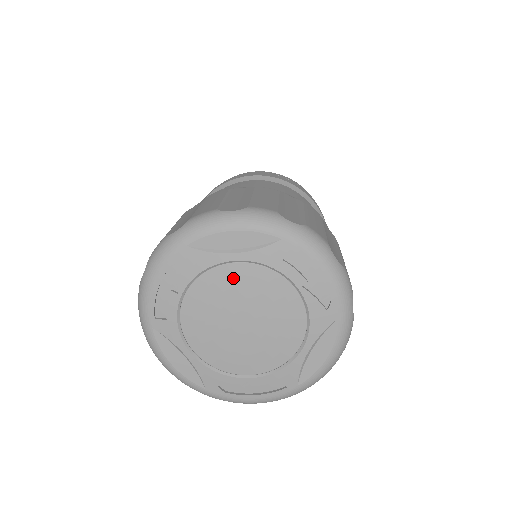
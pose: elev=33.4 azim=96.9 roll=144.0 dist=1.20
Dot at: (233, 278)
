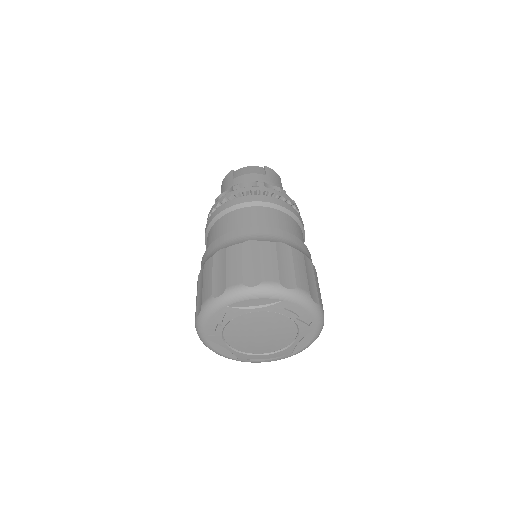
Dot at: (255, 318)
